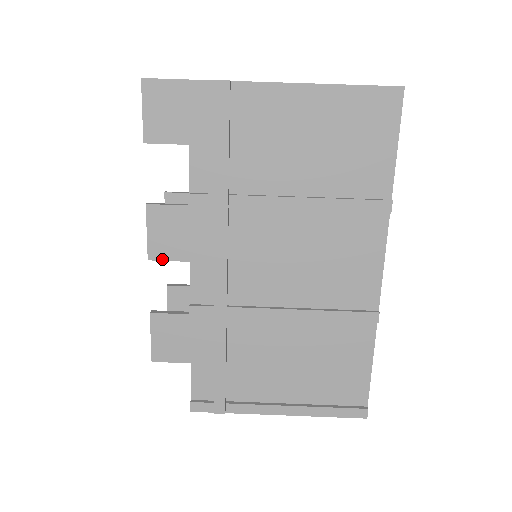
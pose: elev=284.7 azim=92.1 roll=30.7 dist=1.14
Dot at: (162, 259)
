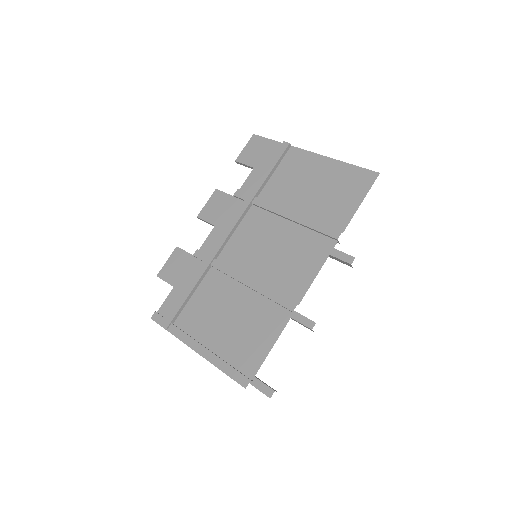
Dot at: (203, 219)
